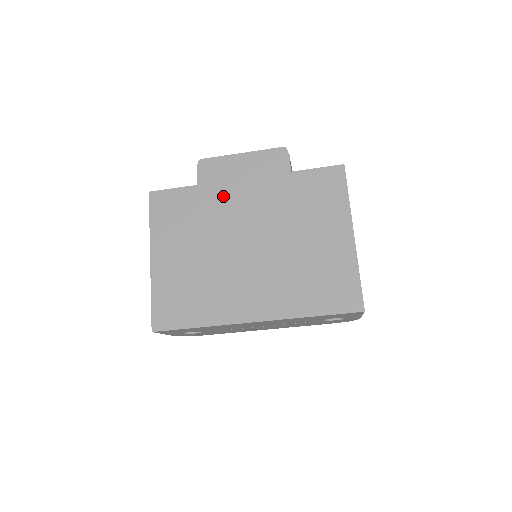
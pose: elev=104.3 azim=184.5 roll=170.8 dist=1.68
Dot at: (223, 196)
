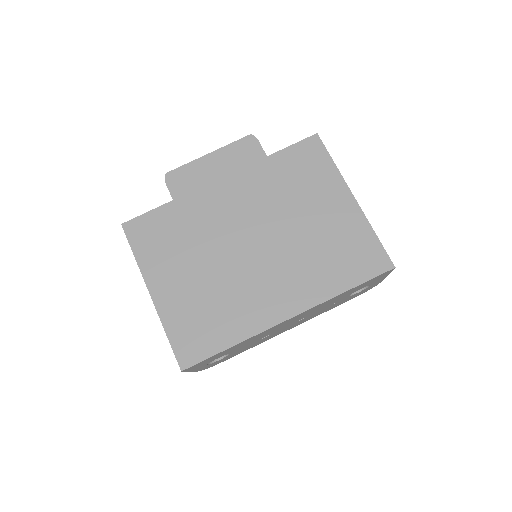
Dot at: (205, 203)
